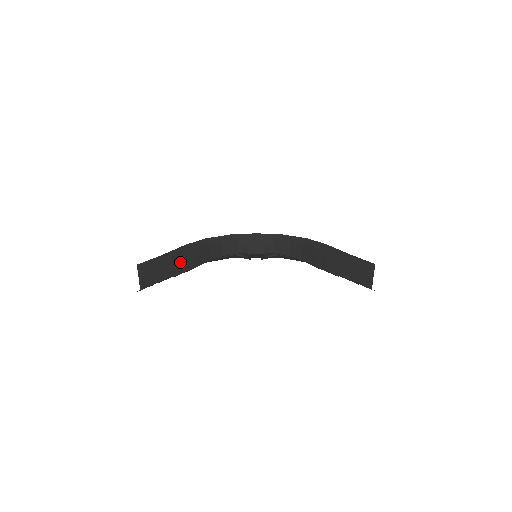
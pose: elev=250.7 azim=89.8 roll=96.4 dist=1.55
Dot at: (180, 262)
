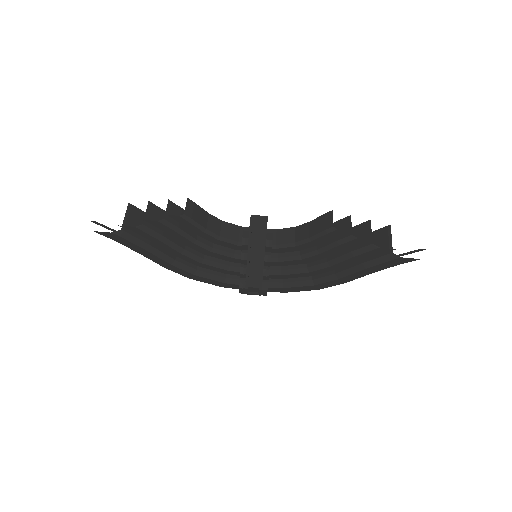
Dot at: (175, 212)
